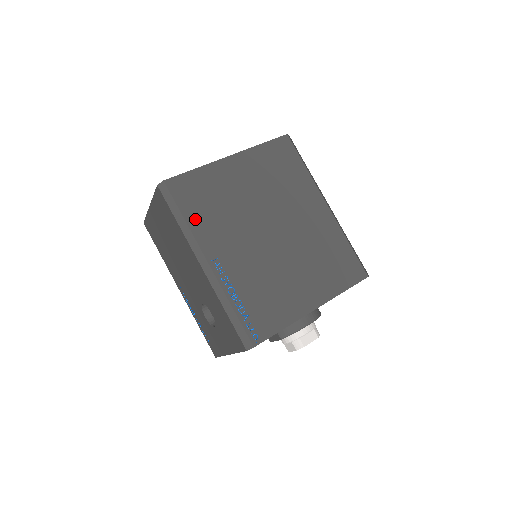
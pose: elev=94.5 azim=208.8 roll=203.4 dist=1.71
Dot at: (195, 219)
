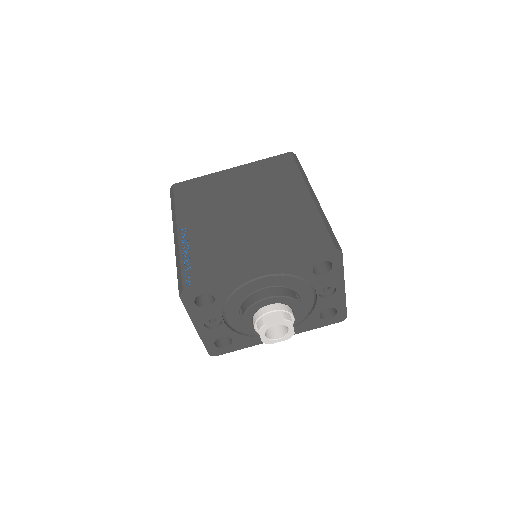
Dot at: (183, 205)
